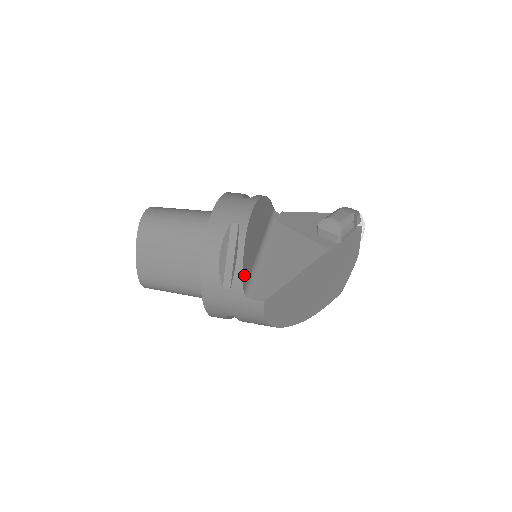
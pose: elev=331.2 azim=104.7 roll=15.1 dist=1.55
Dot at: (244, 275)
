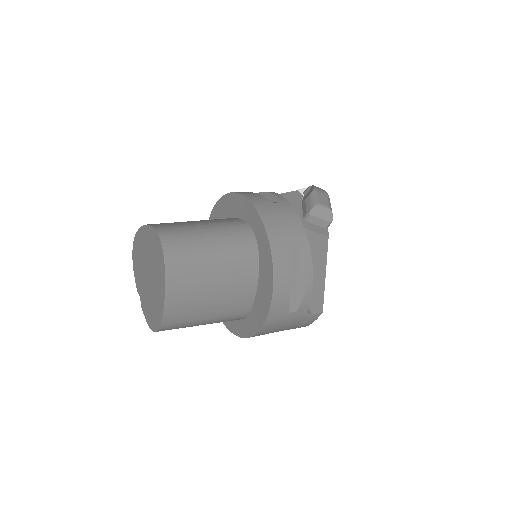
Dot at: occluded
